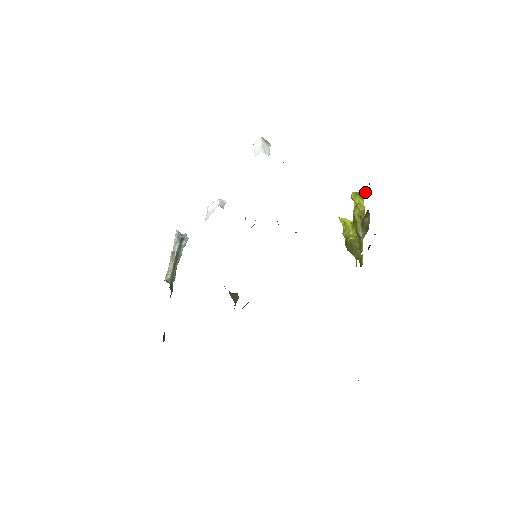
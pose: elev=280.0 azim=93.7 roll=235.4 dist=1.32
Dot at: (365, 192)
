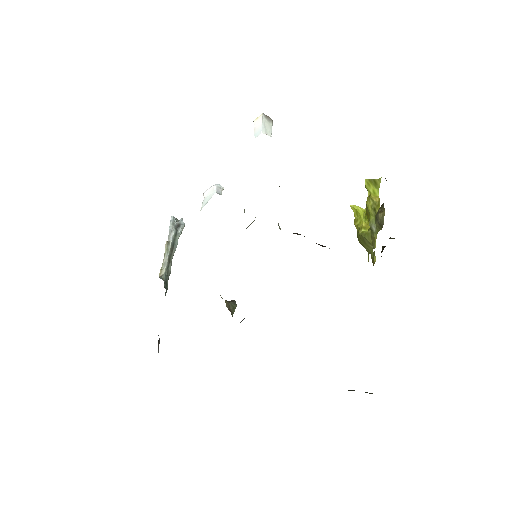
Dot at: (380, 180)
